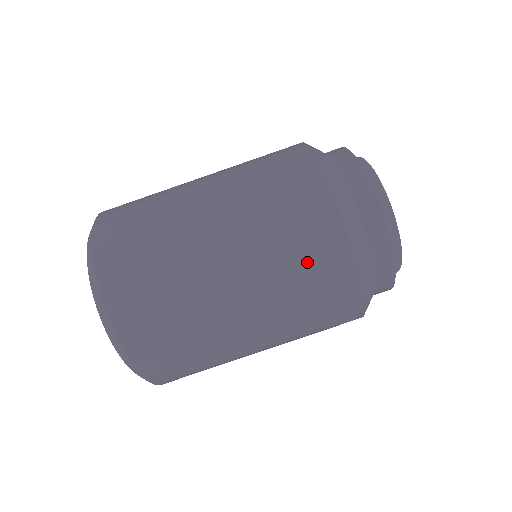
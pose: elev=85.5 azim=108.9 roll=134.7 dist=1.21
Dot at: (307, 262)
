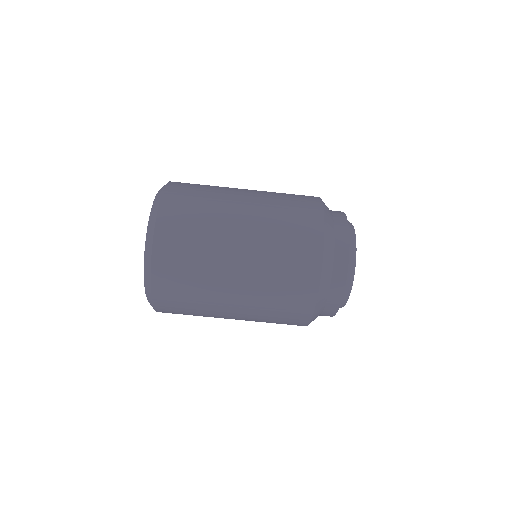
Dot at: (289, 272)
